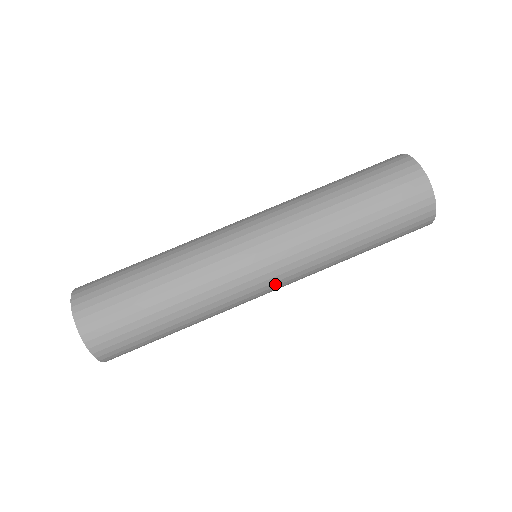
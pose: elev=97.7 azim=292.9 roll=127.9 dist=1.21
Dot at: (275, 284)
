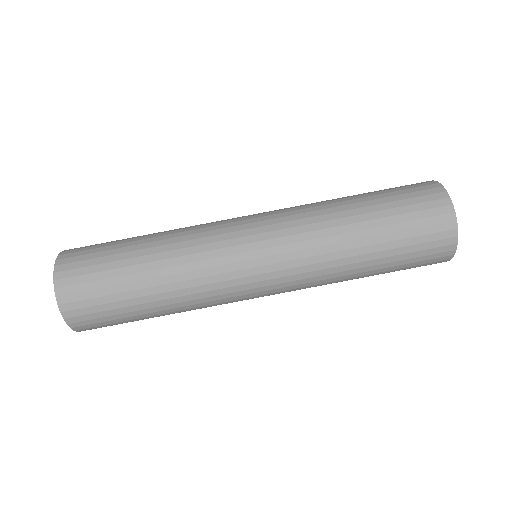
Dot at: occluded
